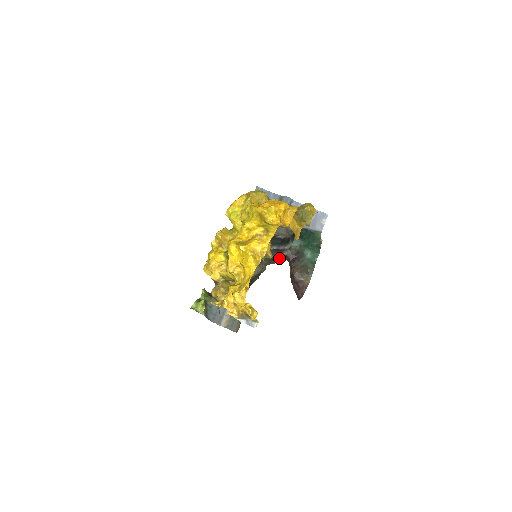
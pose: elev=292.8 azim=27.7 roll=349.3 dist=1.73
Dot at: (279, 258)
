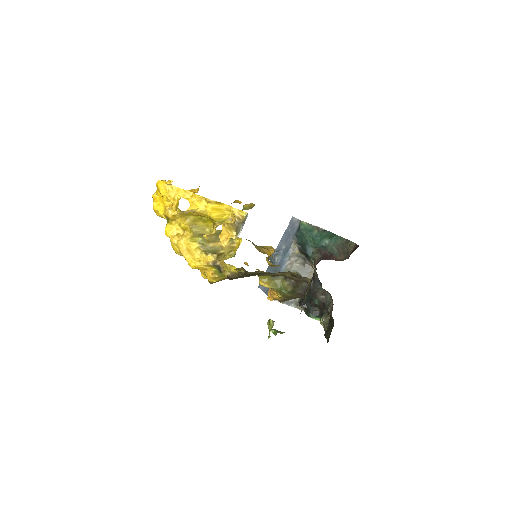
Dot at: (312, 267)
